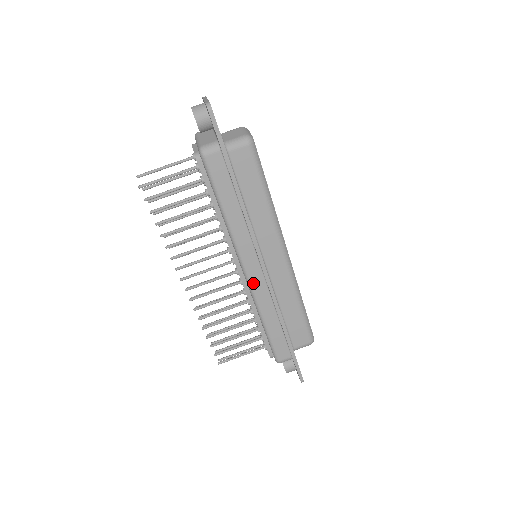
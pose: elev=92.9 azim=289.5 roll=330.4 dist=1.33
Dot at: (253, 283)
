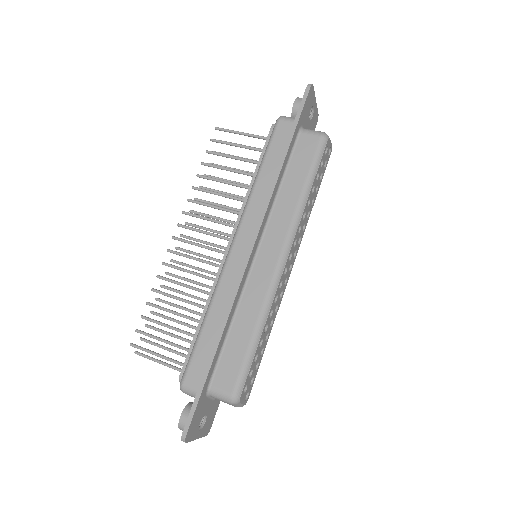
Dot at: (230, 261)
